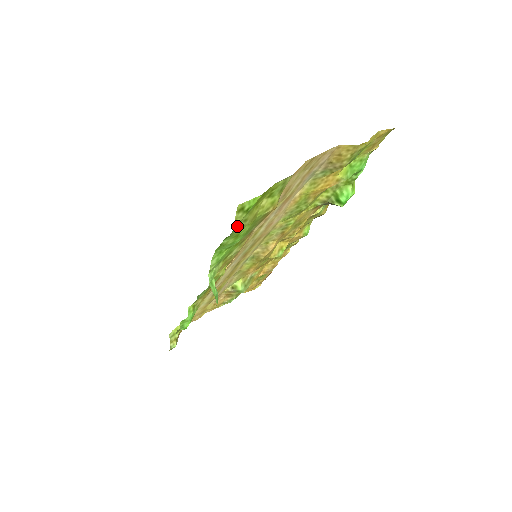
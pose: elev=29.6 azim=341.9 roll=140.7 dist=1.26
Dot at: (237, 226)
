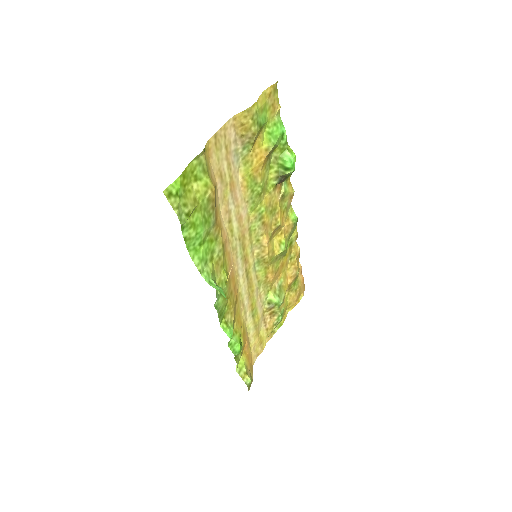
Dot at: (181, 213)
